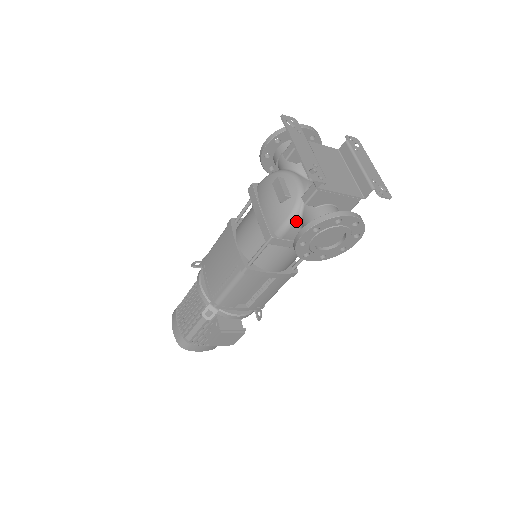
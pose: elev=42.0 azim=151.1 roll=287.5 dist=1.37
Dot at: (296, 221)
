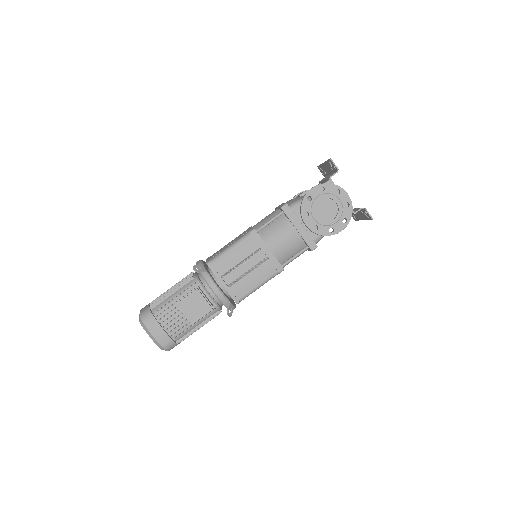
Dot at: occluded
